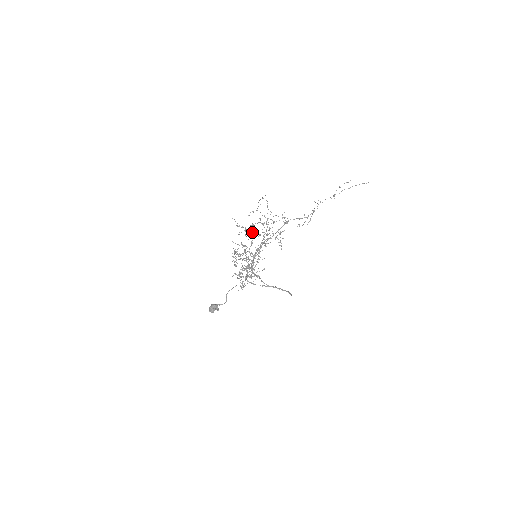
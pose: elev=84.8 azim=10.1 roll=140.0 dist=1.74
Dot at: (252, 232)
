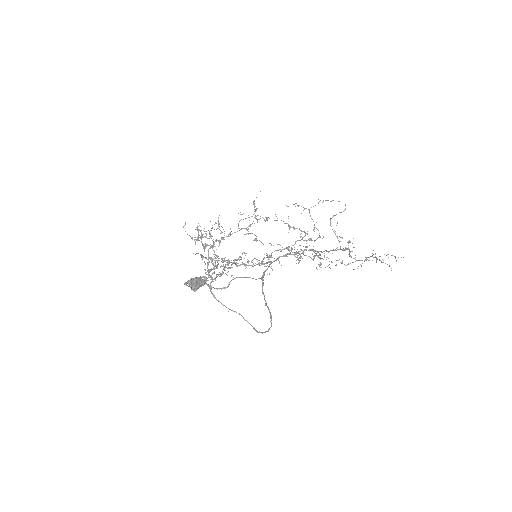
Dot at: (250, 224)
